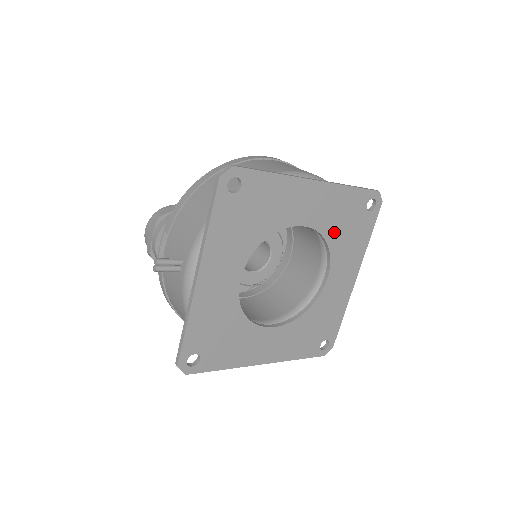
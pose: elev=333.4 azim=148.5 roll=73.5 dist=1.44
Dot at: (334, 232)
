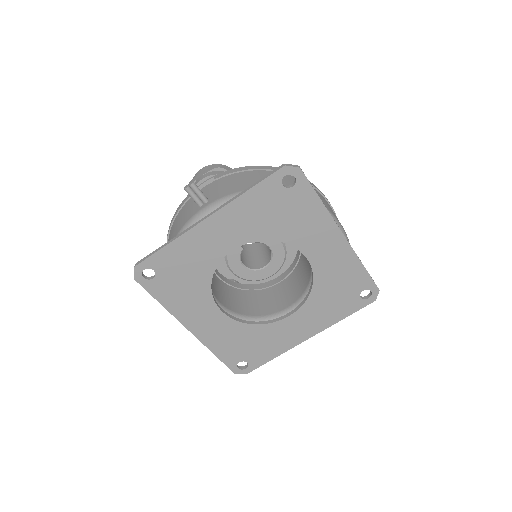
Dot at: (324, 286)
